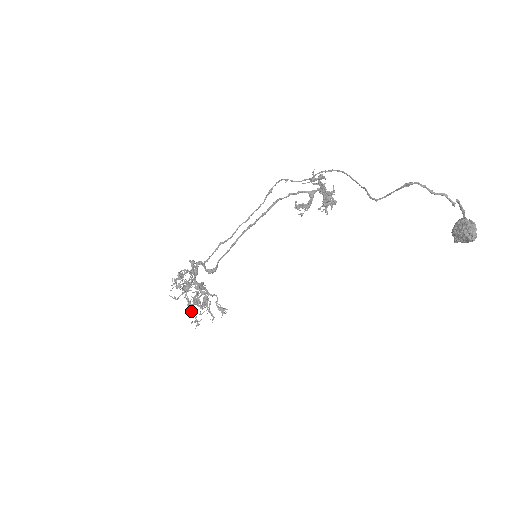
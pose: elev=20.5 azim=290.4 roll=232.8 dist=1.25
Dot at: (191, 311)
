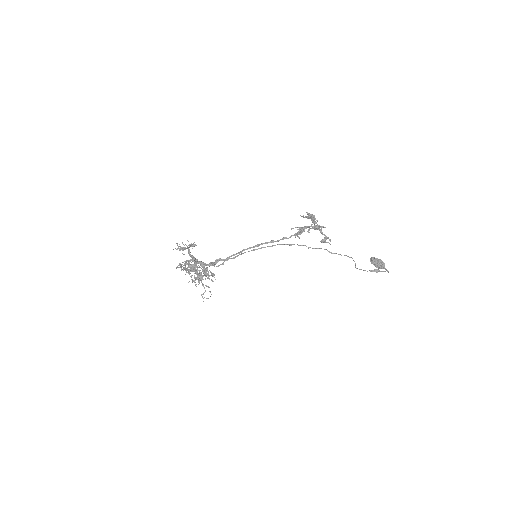
Dot at: (186, 271)
